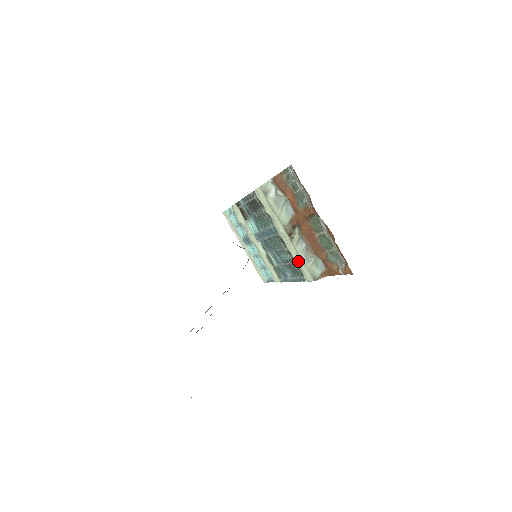
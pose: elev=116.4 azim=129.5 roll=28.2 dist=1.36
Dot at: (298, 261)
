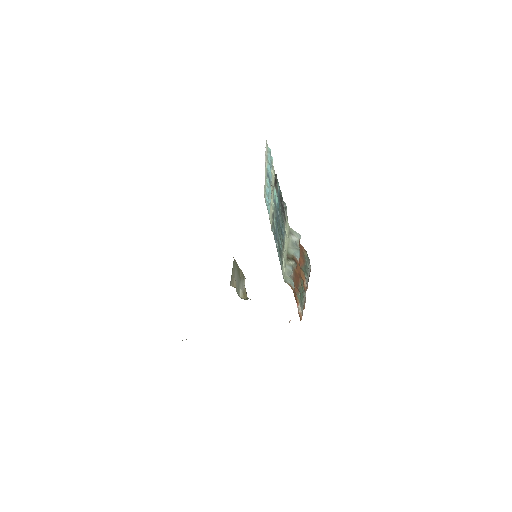
Dot at: (284, 264)
